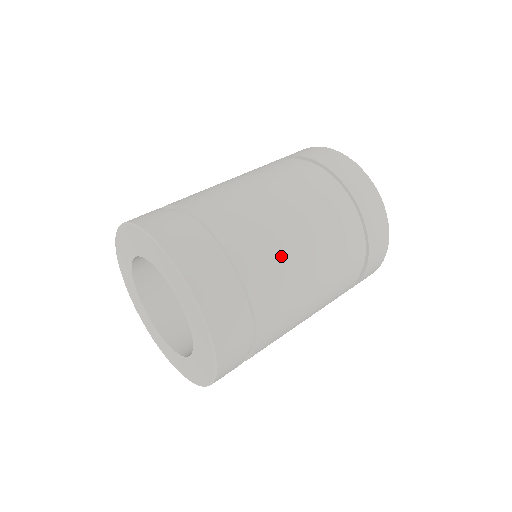
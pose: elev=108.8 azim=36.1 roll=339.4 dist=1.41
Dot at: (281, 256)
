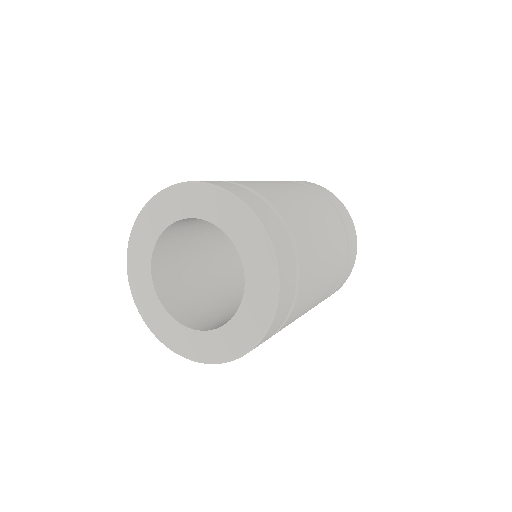
Dot at: (303, 215)
